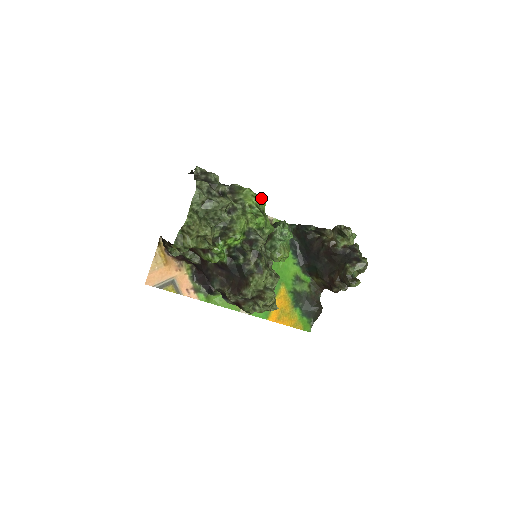
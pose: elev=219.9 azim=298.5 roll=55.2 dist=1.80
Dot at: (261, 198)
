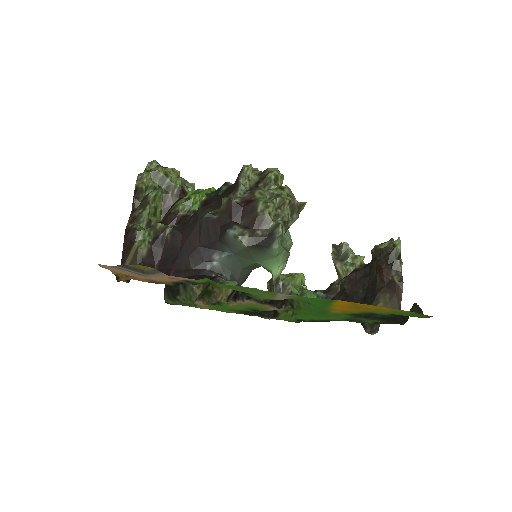
Dot at: occluded
